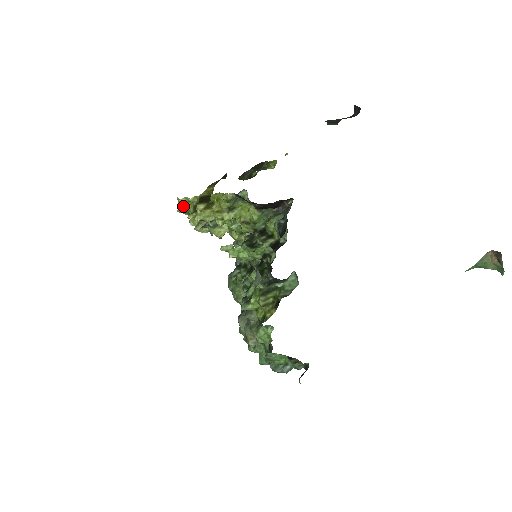
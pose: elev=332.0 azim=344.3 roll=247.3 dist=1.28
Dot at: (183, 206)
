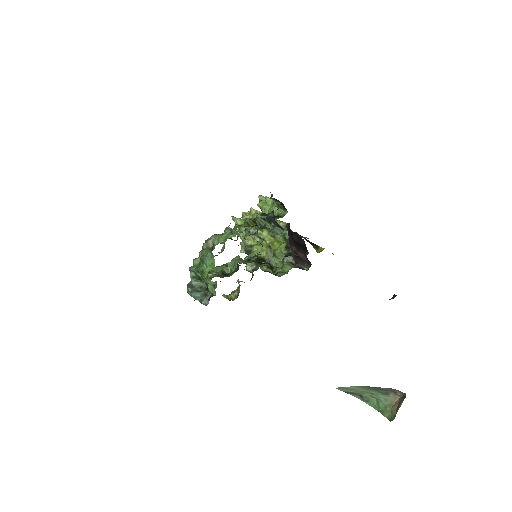
Dot at: occluded
